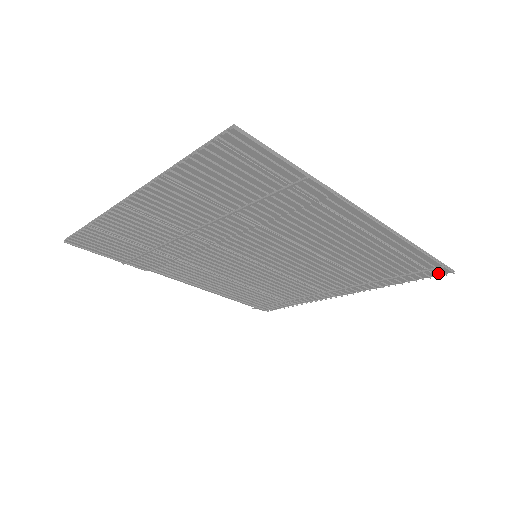
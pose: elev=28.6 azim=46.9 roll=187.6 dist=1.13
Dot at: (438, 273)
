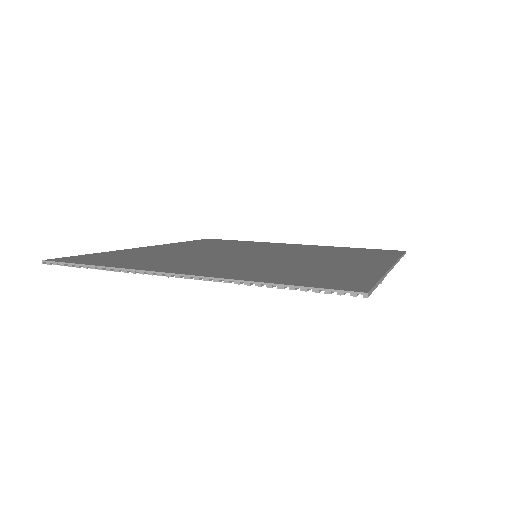
Dot at: occluded
